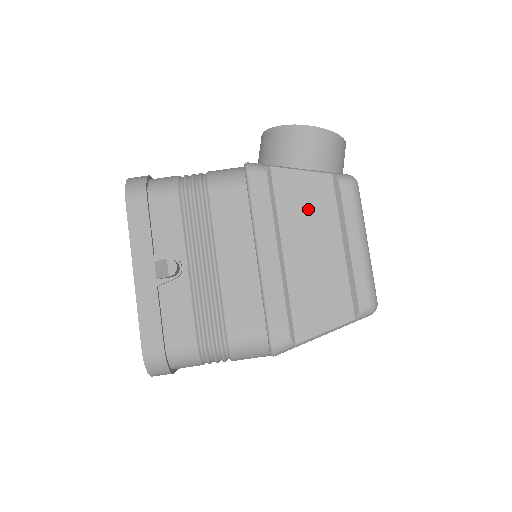
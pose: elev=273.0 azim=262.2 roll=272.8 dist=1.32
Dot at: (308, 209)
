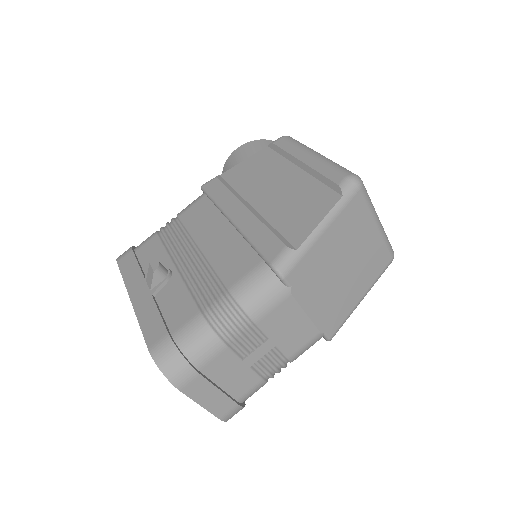
Dot at: (259, 172)
